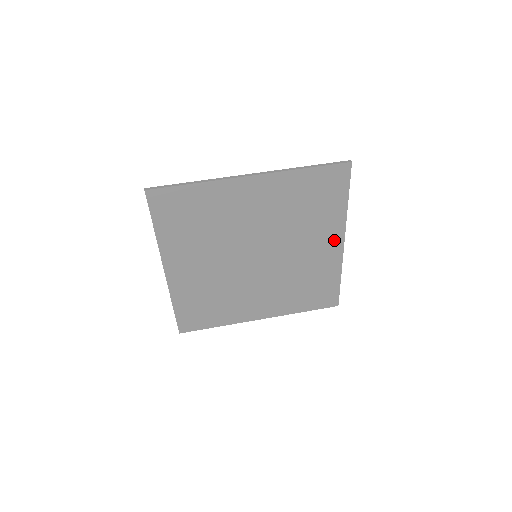
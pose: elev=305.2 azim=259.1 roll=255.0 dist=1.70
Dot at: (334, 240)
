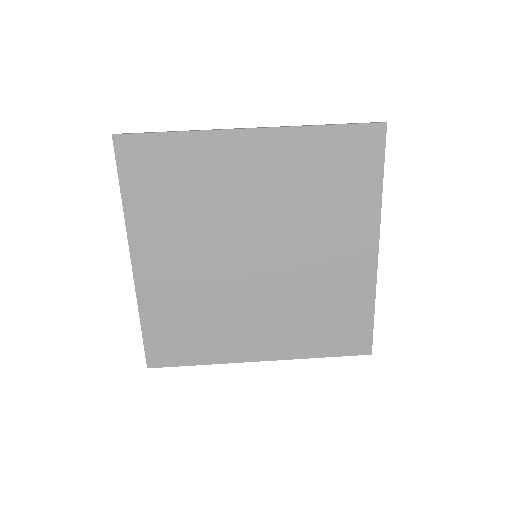
Dot at: (364, 243)
